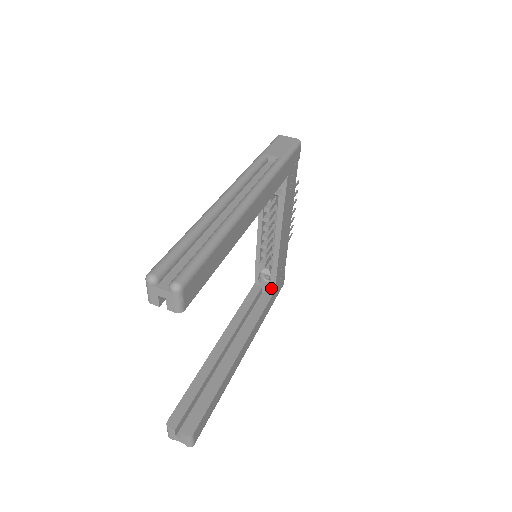
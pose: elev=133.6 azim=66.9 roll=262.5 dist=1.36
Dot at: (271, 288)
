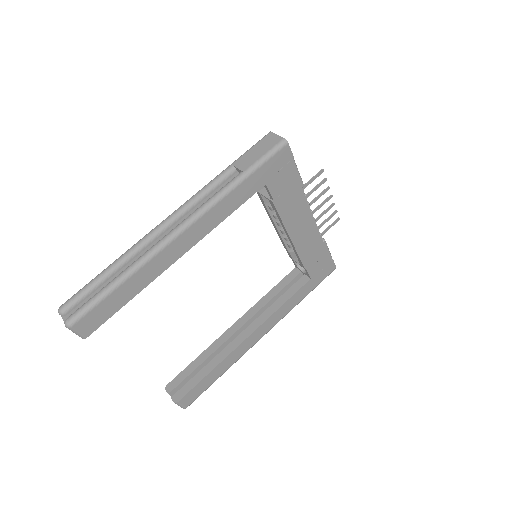
Dot at: (307, 275)
